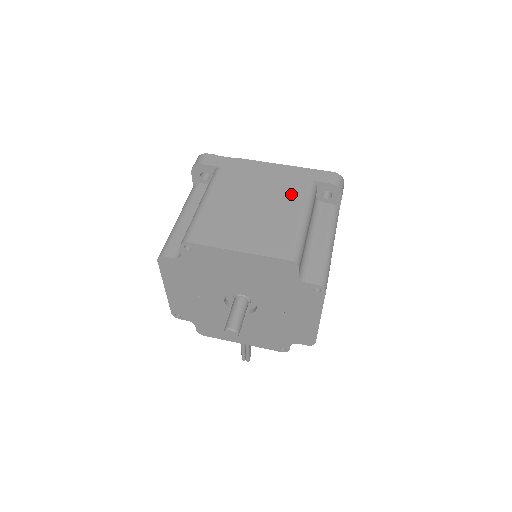
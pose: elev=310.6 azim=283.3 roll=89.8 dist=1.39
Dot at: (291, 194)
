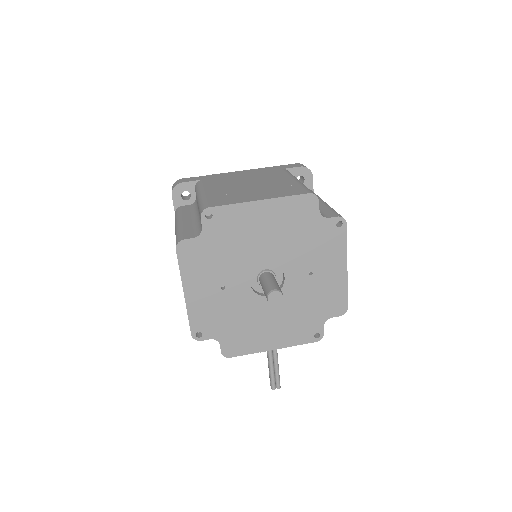
Dot at: (275, 175)
